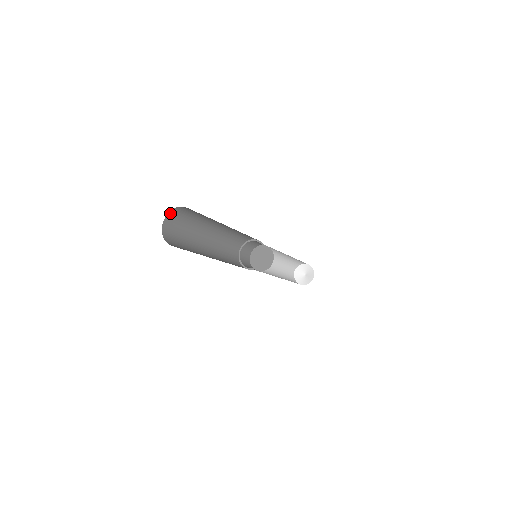
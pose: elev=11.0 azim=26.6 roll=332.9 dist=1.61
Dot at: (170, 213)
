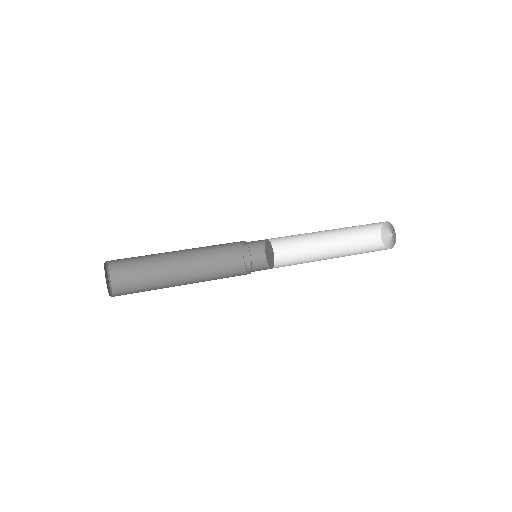
Dot at: (111, 269)
